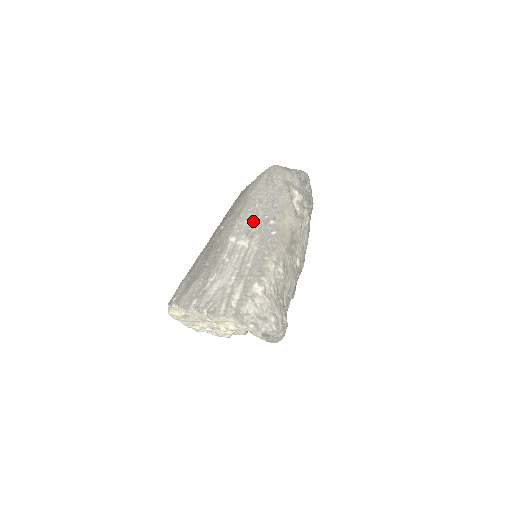
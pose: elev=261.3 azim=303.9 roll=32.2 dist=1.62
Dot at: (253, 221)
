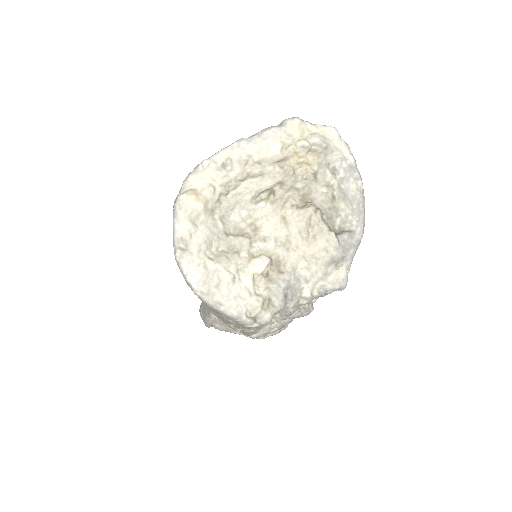
Dot at: occluded
